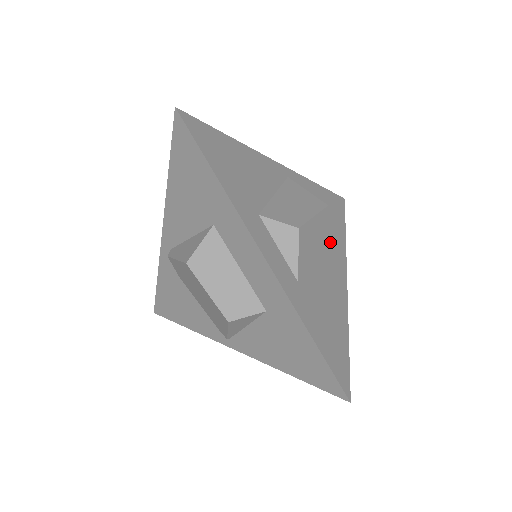
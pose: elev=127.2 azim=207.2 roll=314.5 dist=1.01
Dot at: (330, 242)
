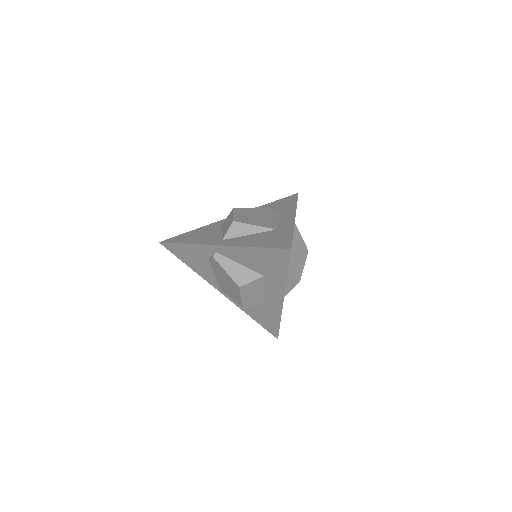
Dot at: occluded
